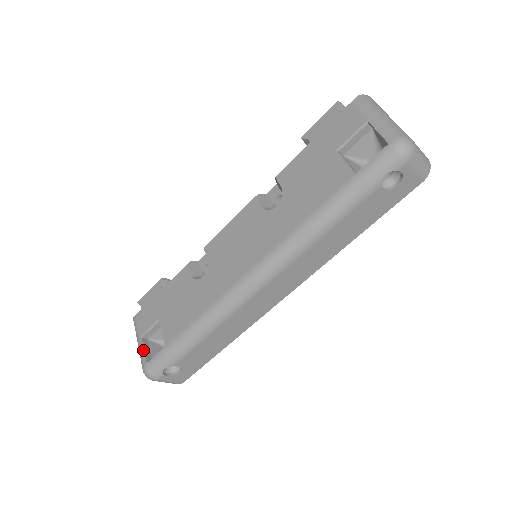
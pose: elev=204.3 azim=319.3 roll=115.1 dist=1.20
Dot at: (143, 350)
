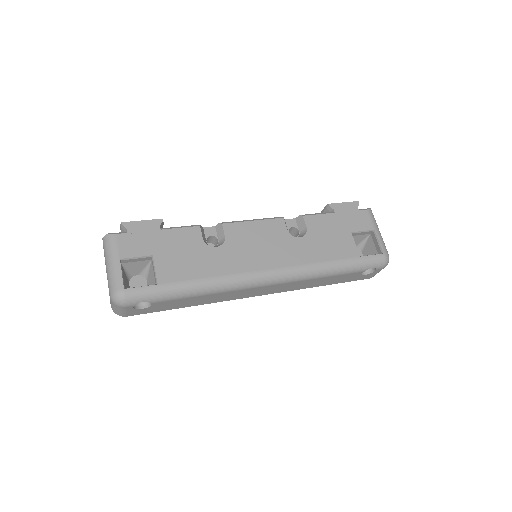
Dot at: (122, 273)
